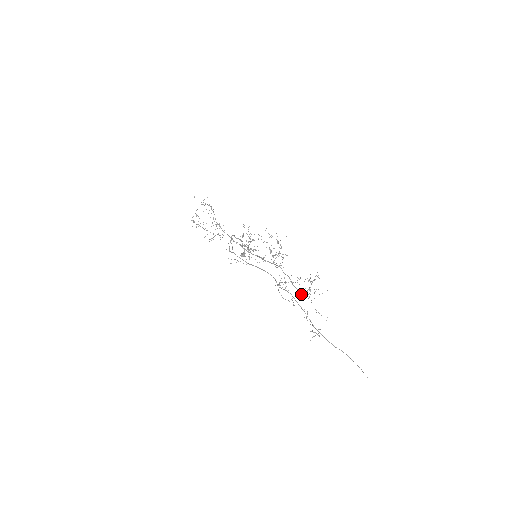
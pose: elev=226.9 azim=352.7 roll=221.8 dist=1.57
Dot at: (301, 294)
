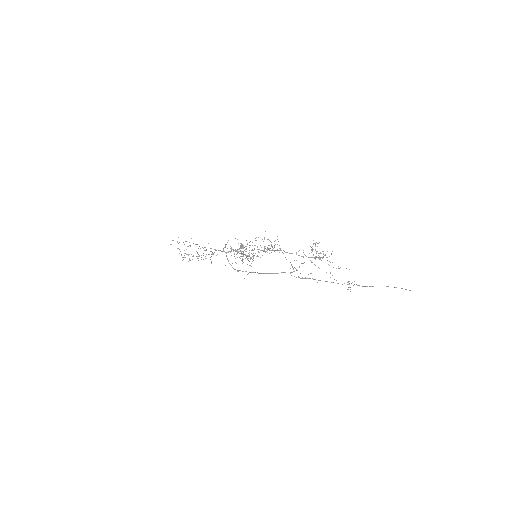
Dot at: occluded
